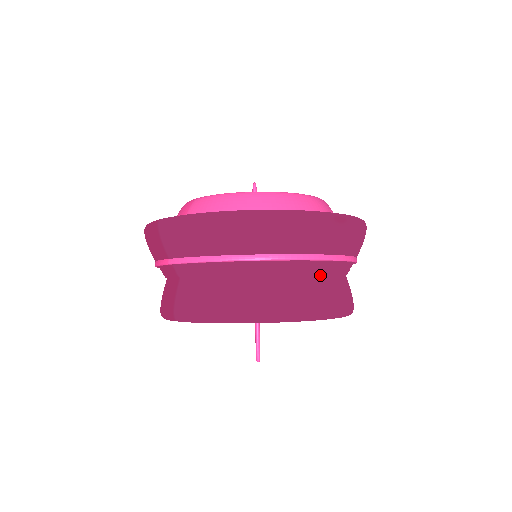
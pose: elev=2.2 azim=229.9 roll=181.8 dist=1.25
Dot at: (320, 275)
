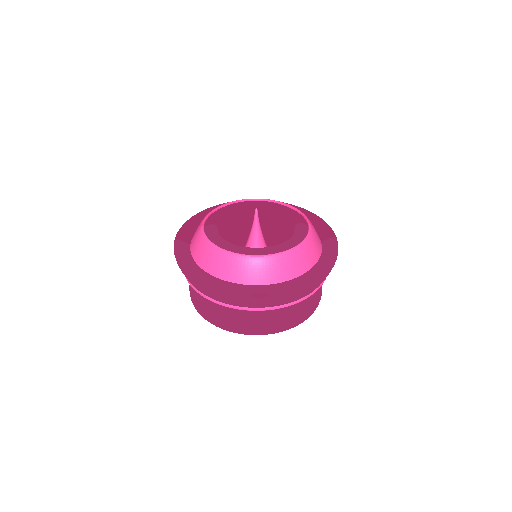
Dot at: (256, 312)
